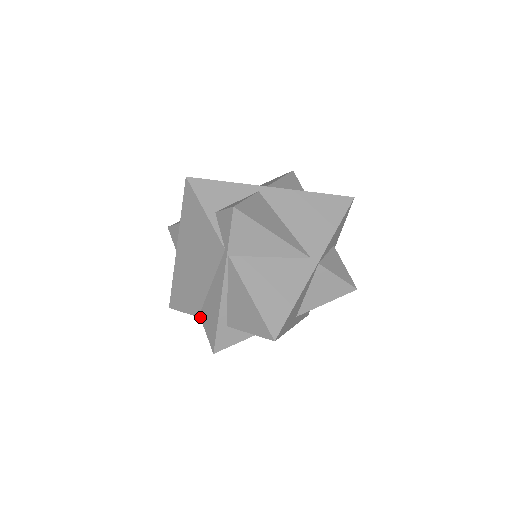
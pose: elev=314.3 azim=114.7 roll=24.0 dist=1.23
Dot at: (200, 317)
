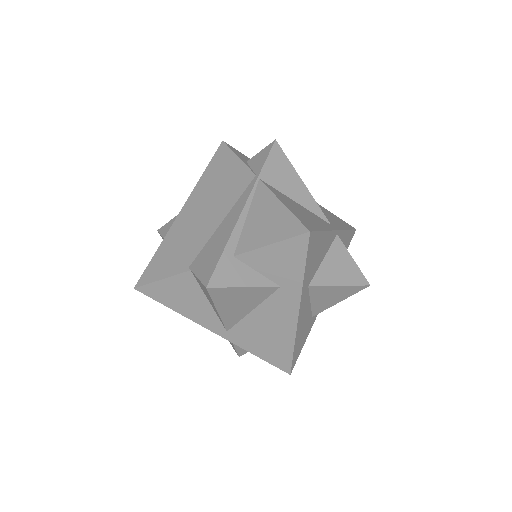
Dot at: (190, 268)
